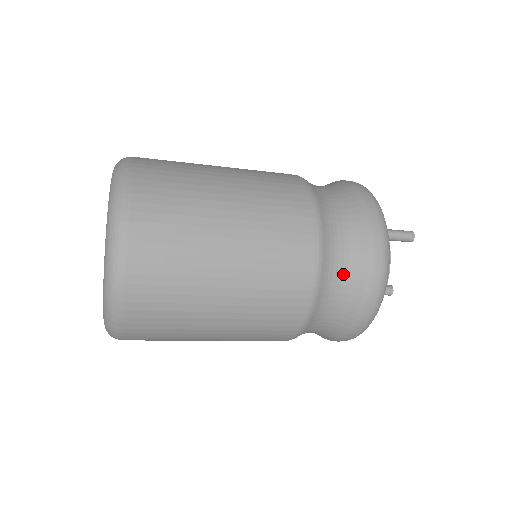
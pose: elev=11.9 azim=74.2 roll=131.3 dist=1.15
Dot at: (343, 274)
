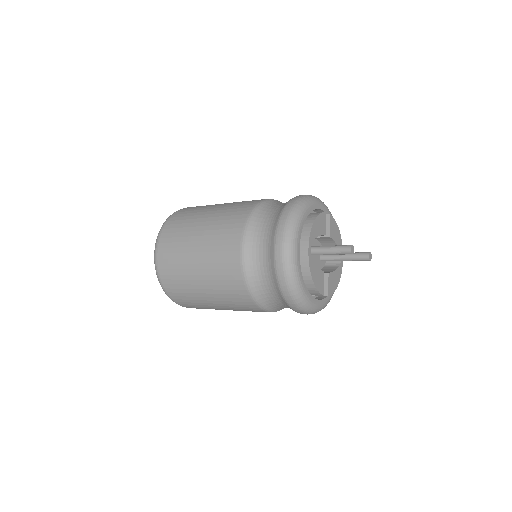
Dot at: (279, 304)
